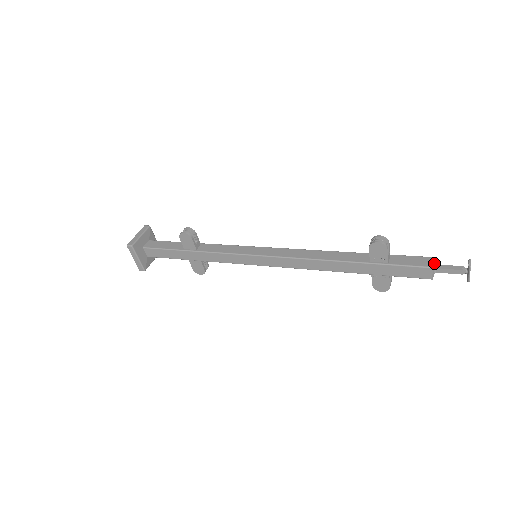
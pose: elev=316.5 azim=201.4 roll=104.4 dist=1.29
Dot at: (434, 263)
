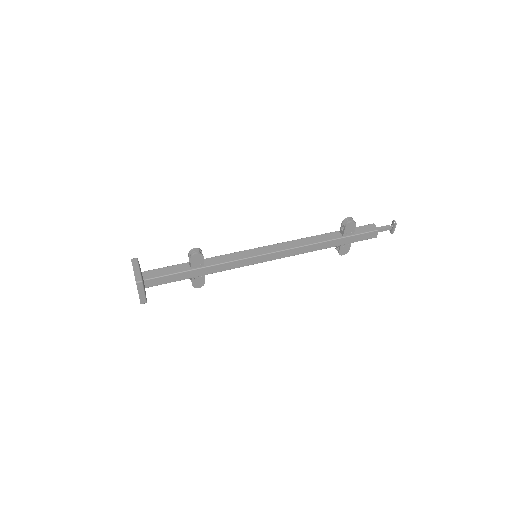
Dot at: (376, 227)
